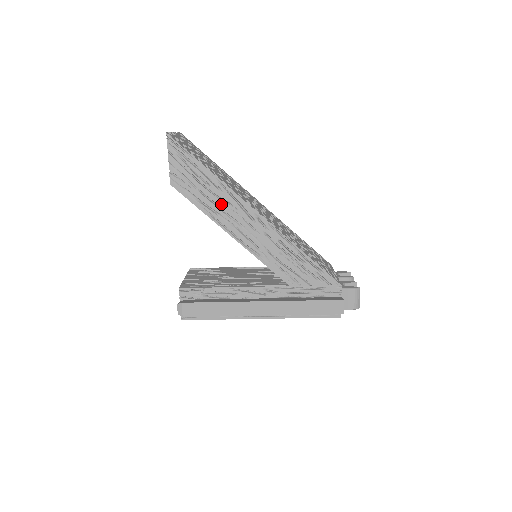
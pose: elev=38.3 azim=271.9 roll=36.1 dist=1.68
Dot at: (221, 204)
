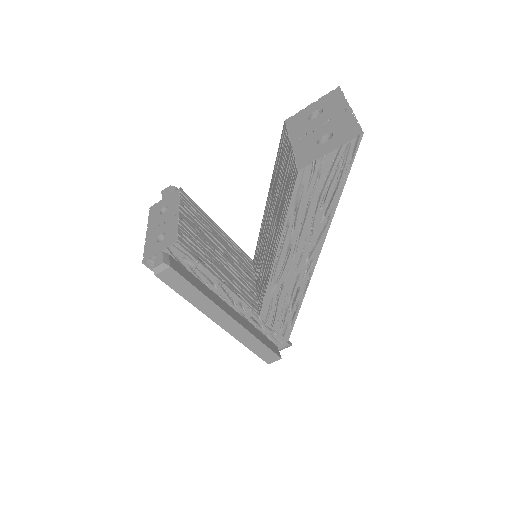
Dot at: (306, 228)
